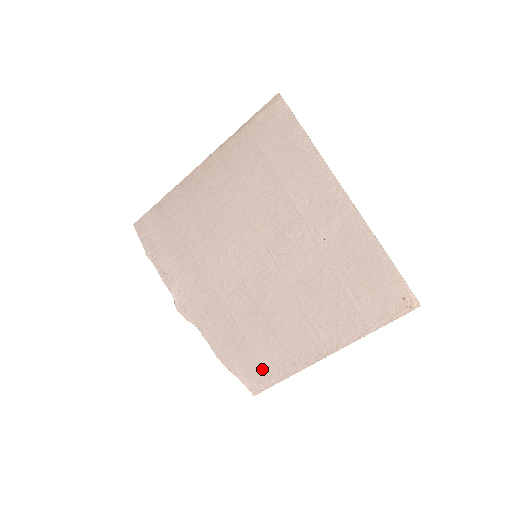
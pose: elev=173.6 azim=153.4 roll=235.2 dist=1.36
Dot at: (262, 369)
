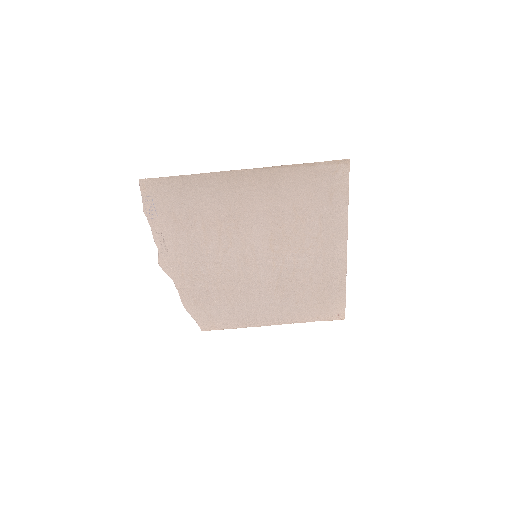
Dot at: (218, 319)
